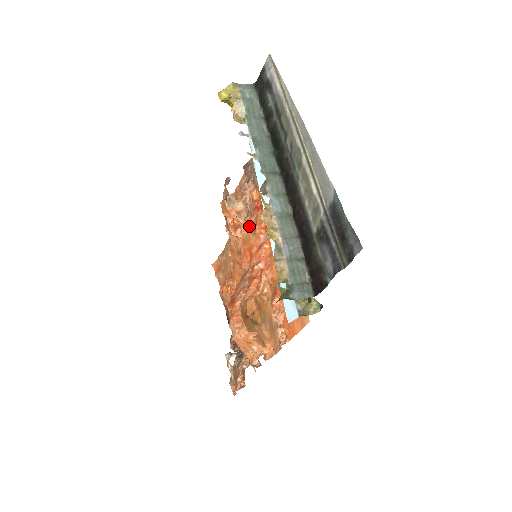
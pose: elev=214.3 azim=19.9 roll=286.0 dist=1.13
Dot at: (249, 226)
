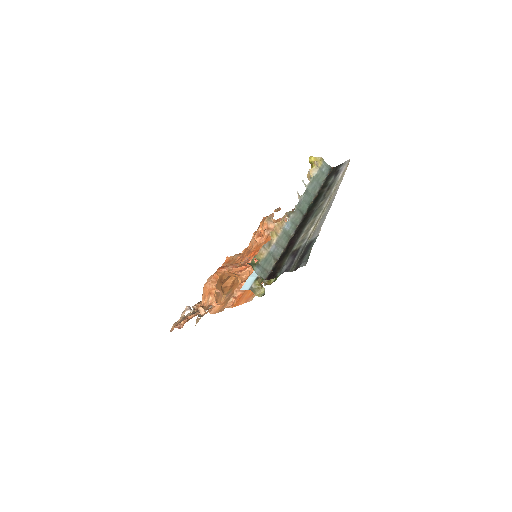
Dot at: (267, 239)
